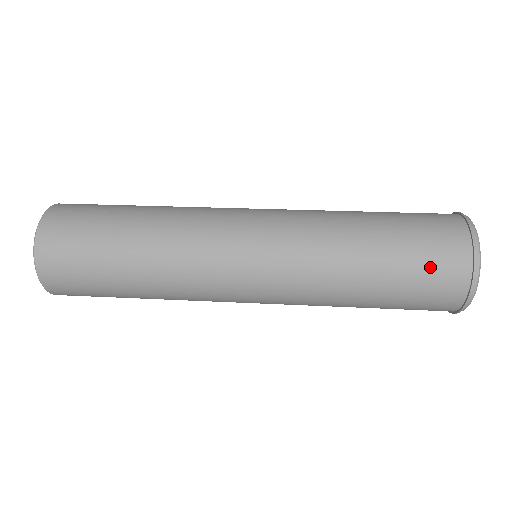
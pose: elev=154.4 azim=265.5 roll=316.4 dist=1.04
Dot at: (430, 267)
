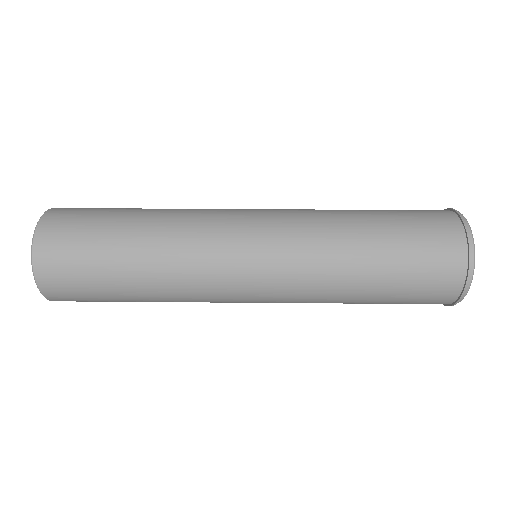
Dot at: (427, 242)
